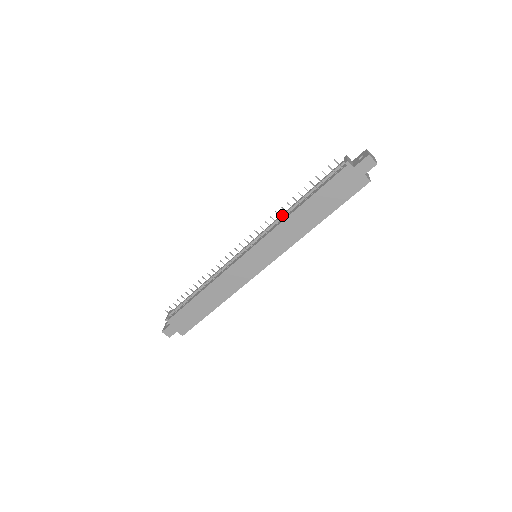
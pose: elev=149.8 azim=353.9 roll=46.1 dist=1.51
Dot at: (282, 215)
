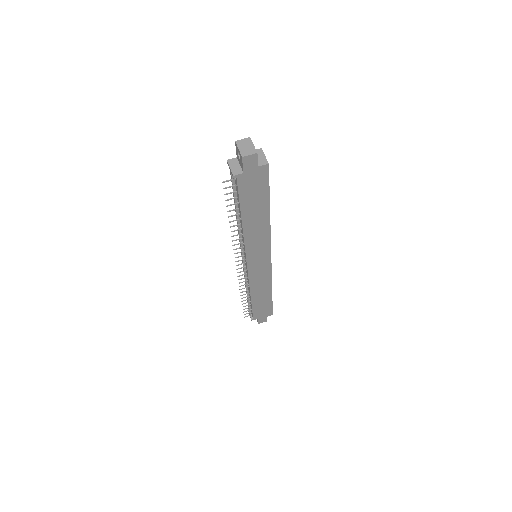
Dot at: (238, 231)
